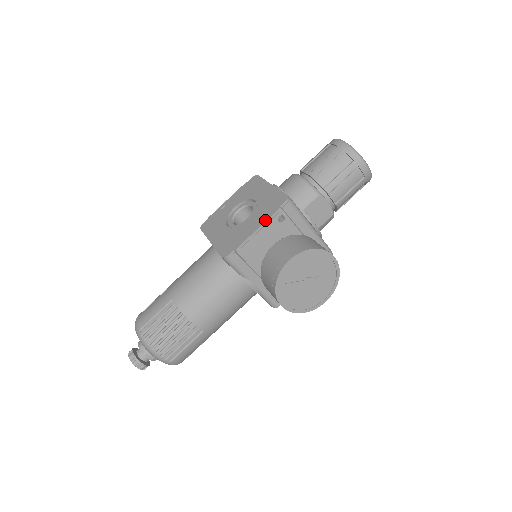
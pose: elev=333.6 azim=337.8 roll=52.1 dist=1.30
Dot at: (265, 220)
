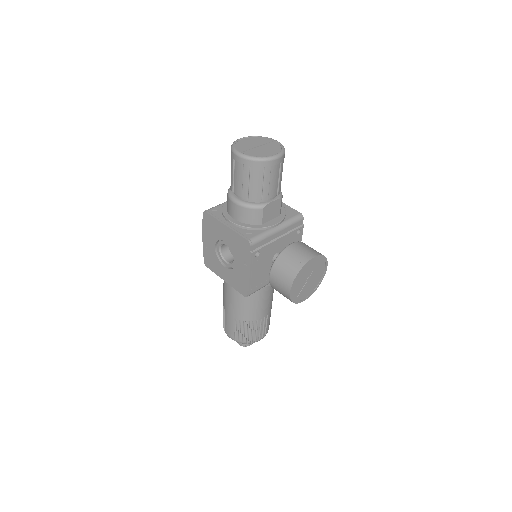
Dot at: (249, 265)
